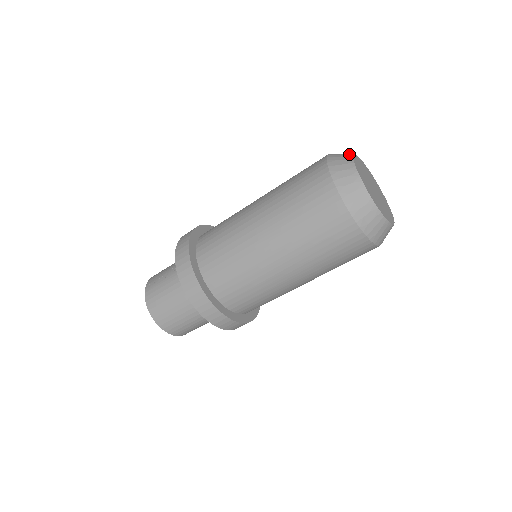
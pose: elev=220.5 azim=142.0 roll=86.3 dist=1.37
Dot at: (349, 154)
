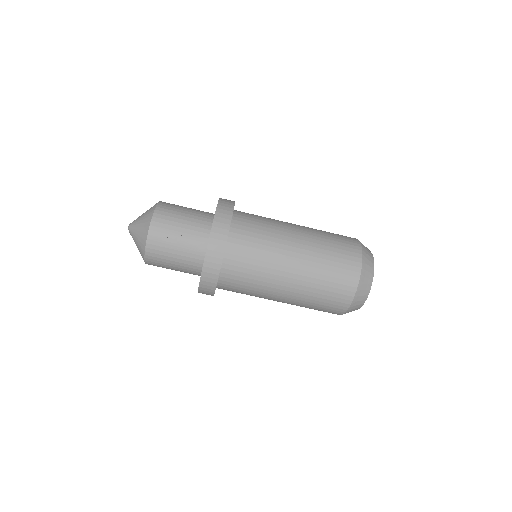
Dot at: (373, 269)
